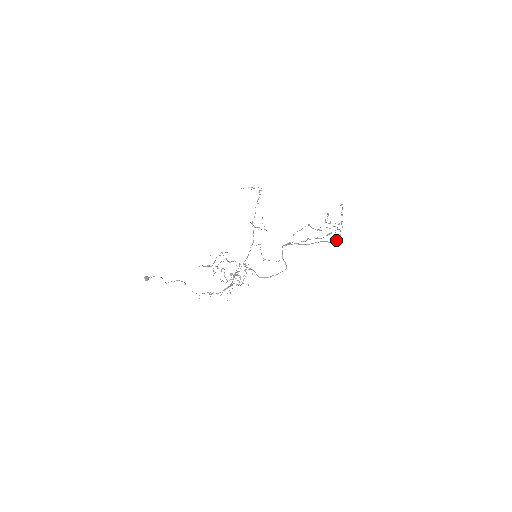
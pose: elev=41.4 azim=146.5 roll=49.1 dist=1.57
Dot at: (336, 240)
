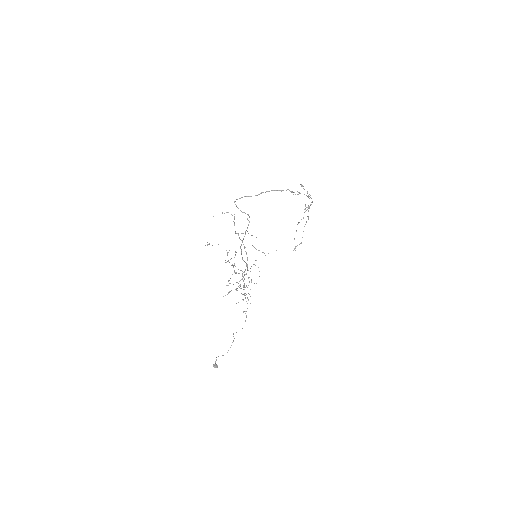
Dot at: (294, 192)
